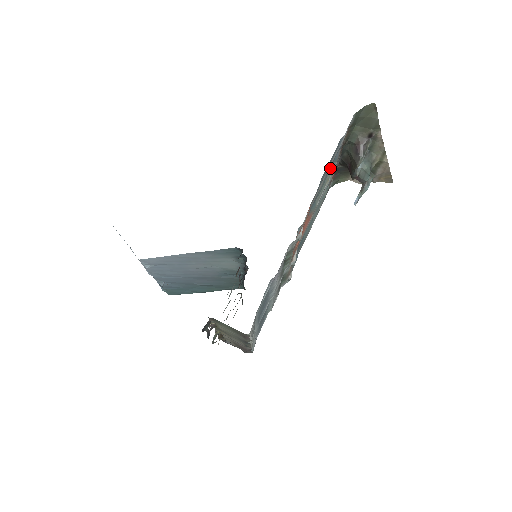
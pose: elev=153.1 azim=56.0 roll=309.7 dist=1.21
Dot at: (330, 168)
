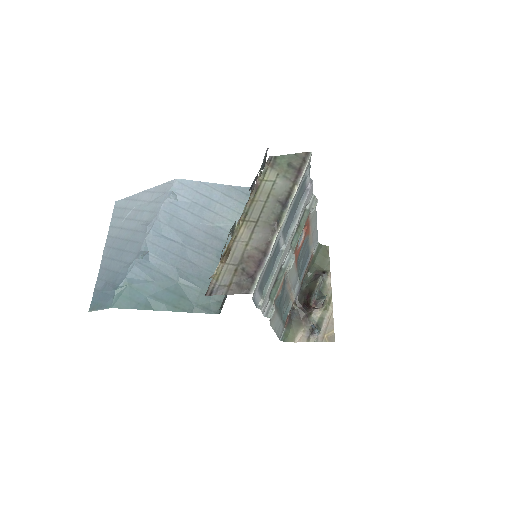
Dot at: (299, 275)
